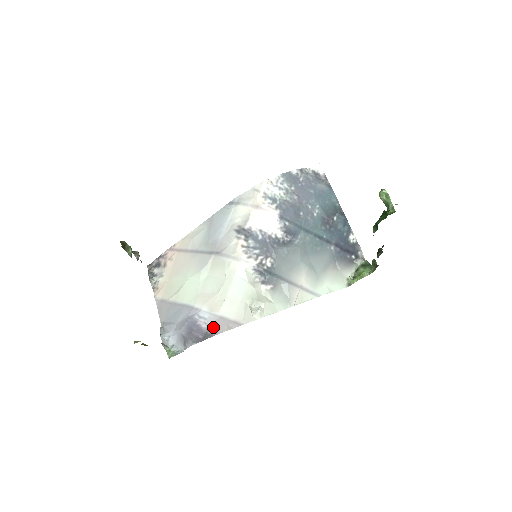
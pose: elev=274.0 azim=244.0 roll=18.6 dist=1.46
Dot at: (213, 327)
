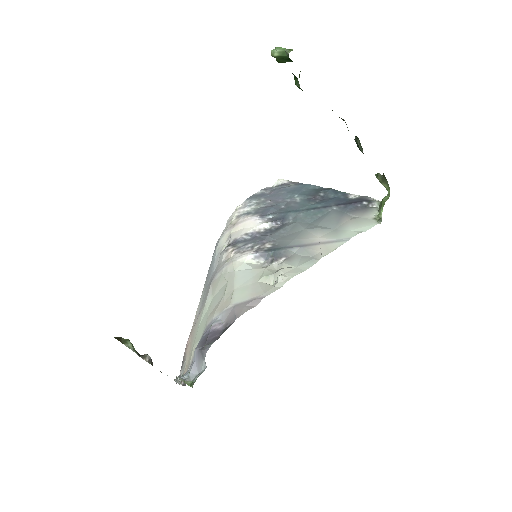
Dot at: (229, 318)
